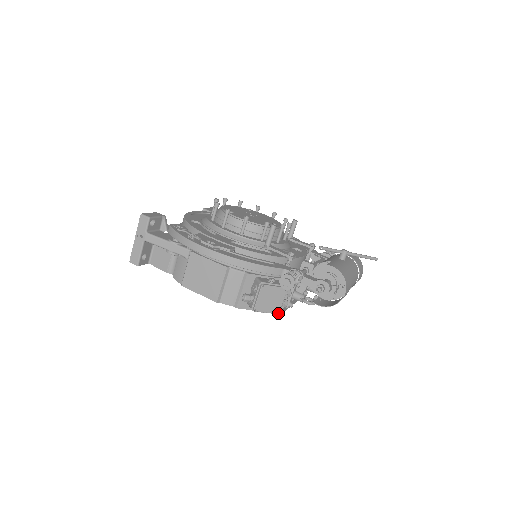
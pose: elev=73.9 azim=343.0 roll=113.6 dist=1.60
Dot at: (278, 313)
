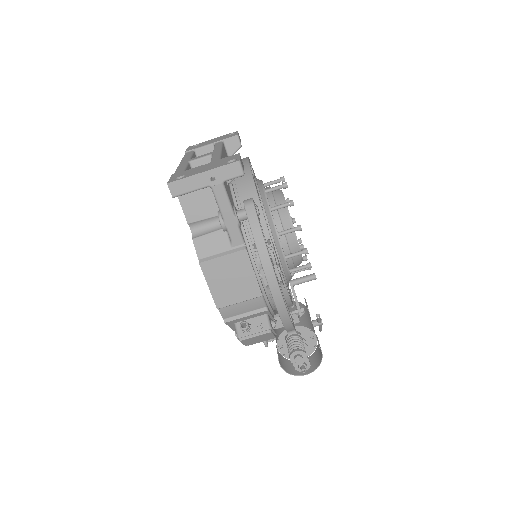
Dot at: occluded
